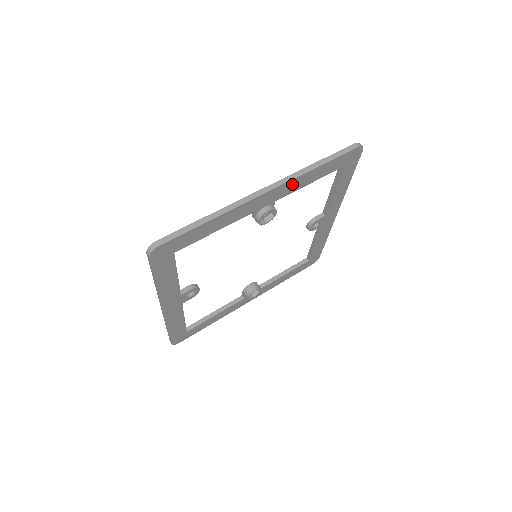
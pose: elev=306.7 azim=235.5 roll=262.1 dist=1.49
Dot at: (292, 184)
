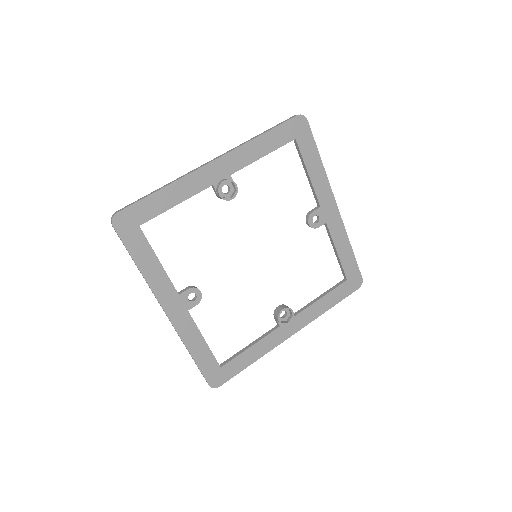
Dot at: (239, 155)
